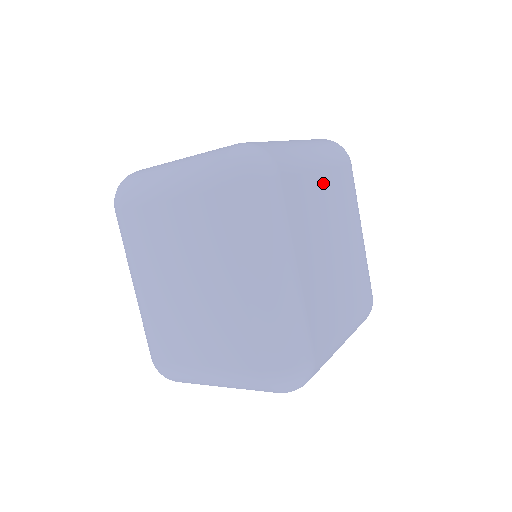
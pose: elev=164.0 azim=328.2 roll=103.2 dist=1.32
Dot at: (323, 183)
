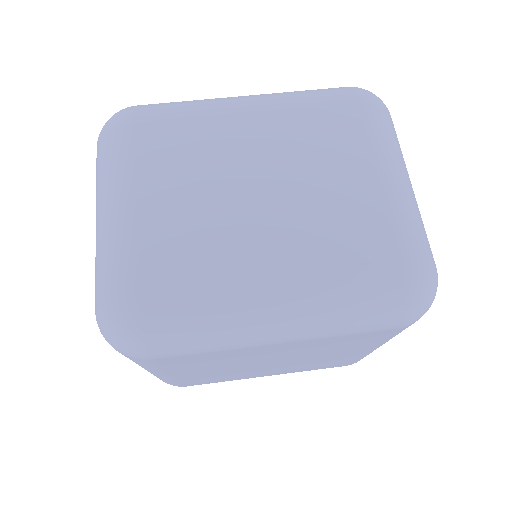
Dot at: (276, 348)
